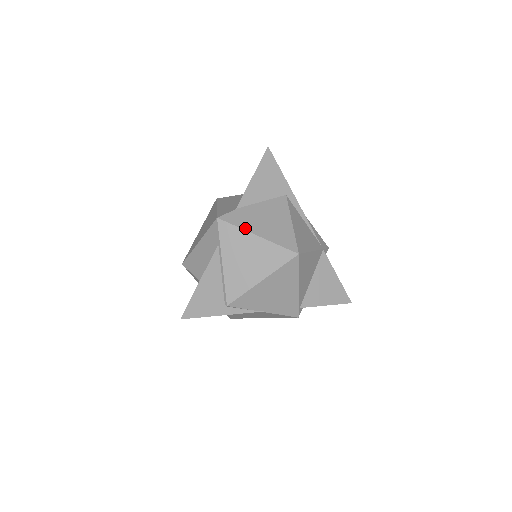
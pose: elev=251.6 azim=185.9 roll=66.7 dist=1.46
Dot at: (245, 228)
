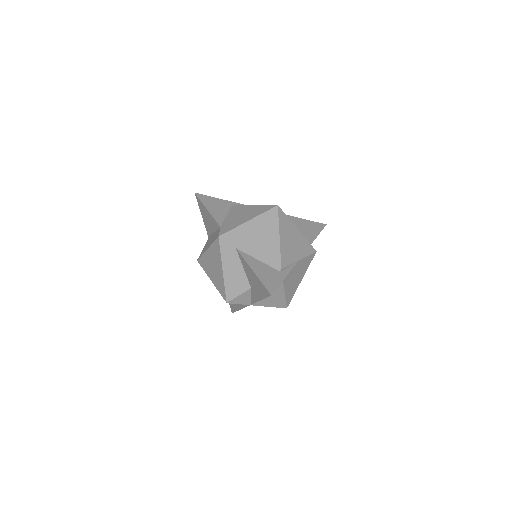
Dot at: (238, 225)
